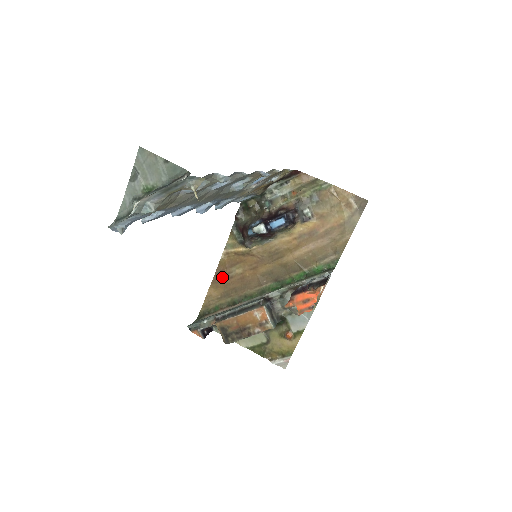
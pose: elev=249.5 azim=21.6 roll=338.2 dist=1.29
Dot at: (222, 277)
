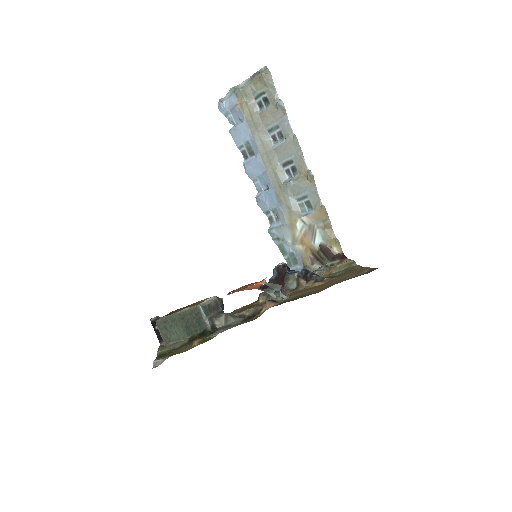
Dot at: occluded
